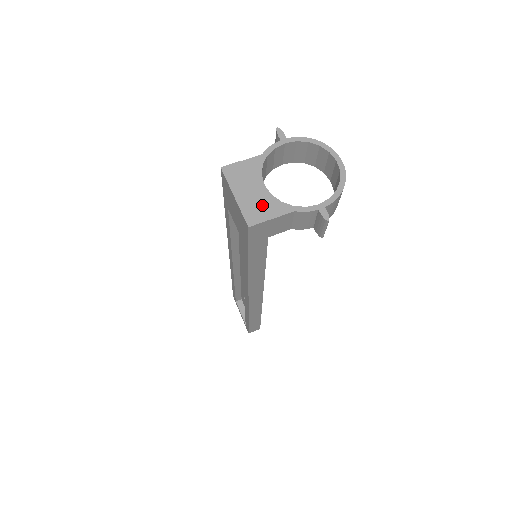
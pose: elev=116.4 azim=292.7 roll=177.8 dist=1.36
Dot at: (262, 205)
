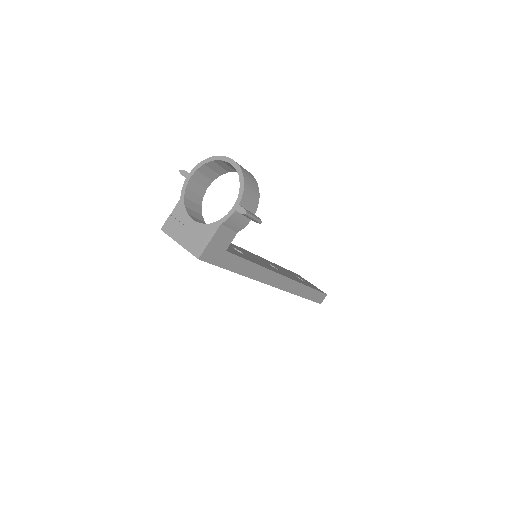
Dot at: (198, 236)
